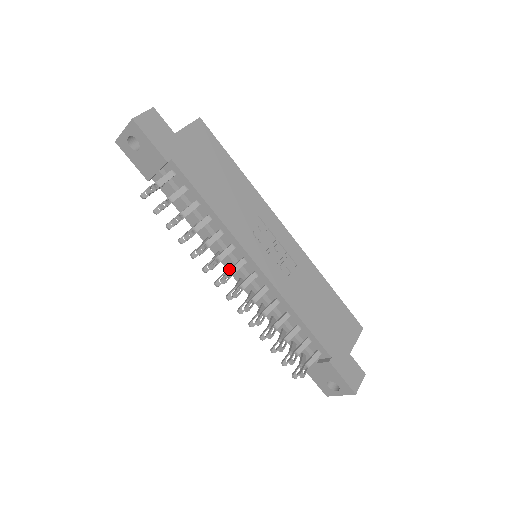
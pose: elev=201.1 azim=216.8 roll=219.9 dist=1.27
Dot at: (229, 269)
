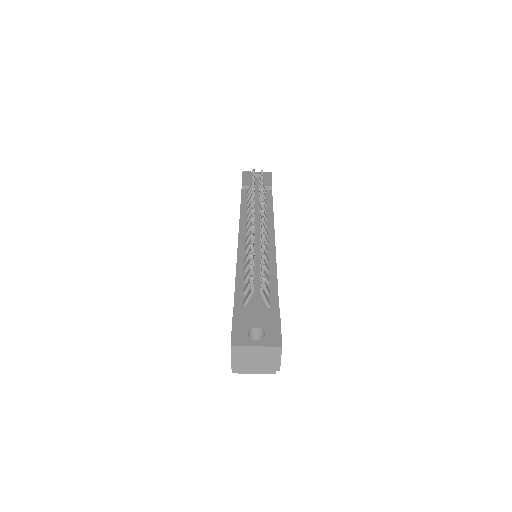
Dot at: occluded
